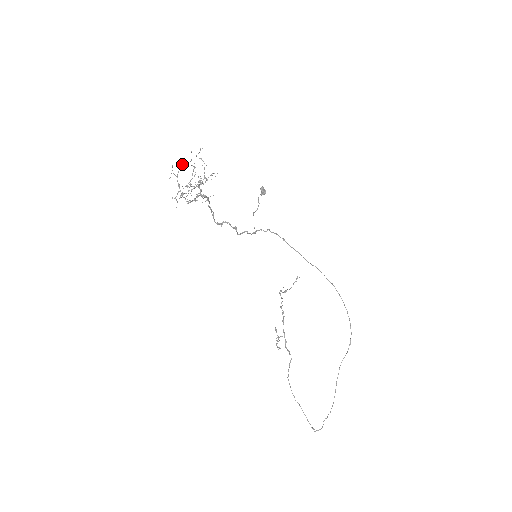
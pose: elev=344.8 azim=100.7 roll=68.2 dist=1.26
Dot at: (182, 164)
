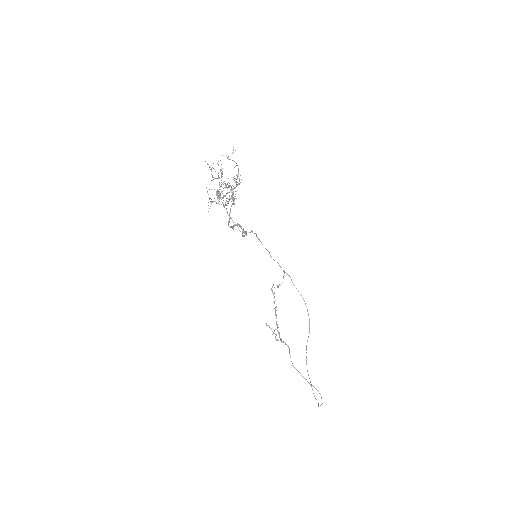
Dot at: (209, 166)
